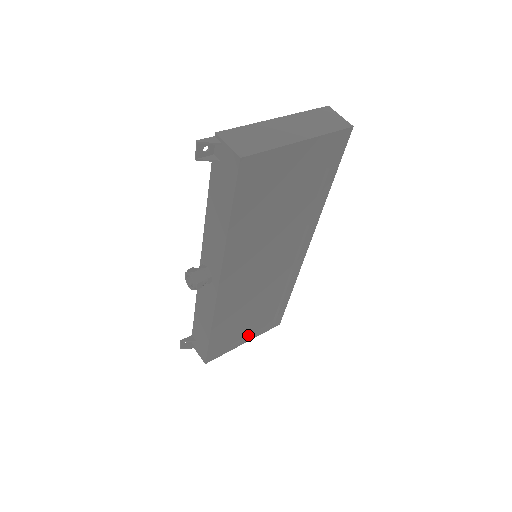
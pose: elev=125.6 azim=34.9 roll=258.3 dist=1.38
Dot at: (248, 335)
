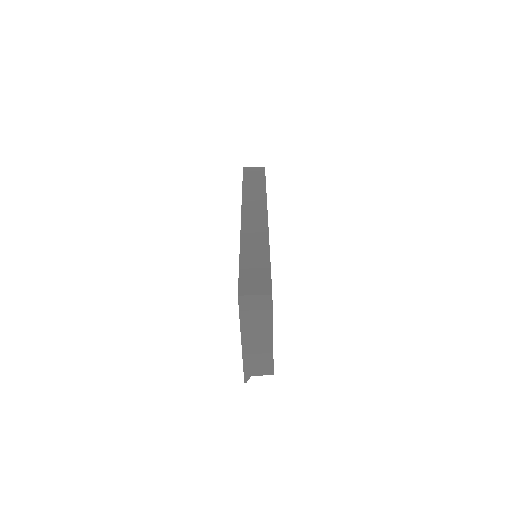
Dot at: occluded
